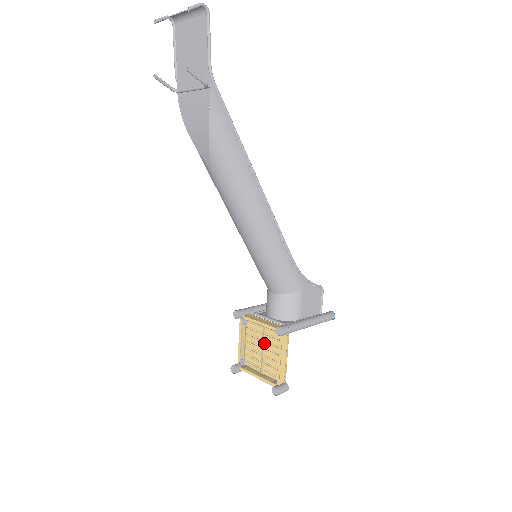
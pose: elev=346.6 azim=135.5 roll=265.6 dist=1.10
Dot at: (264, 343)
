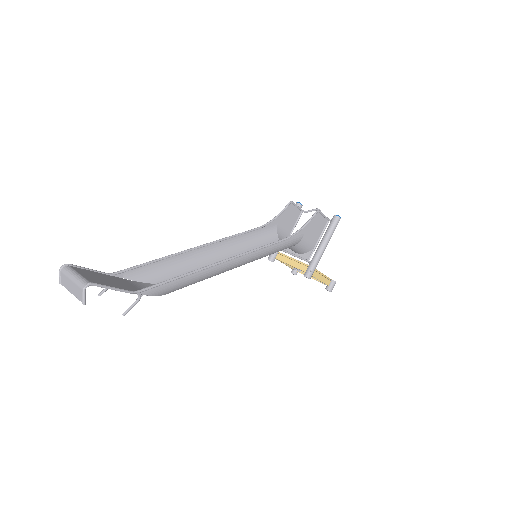
Dot at: occluded
